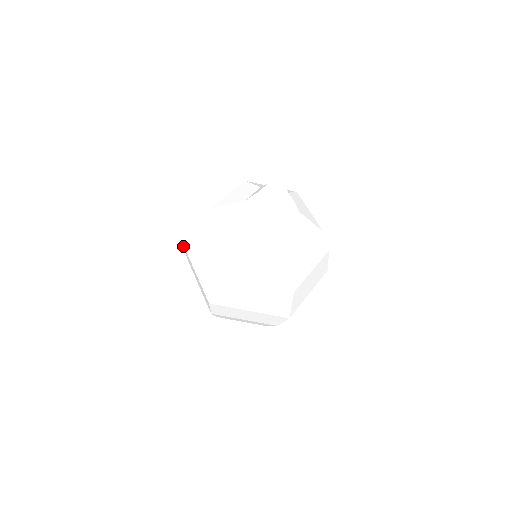
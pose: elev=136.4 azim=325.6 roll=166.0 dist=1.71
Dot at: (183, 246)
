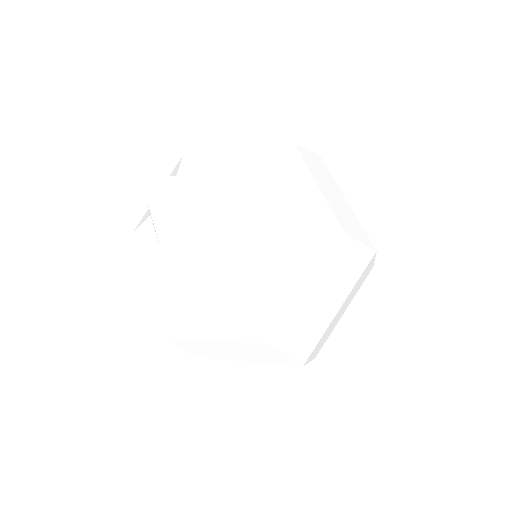
Dot at: occluded
